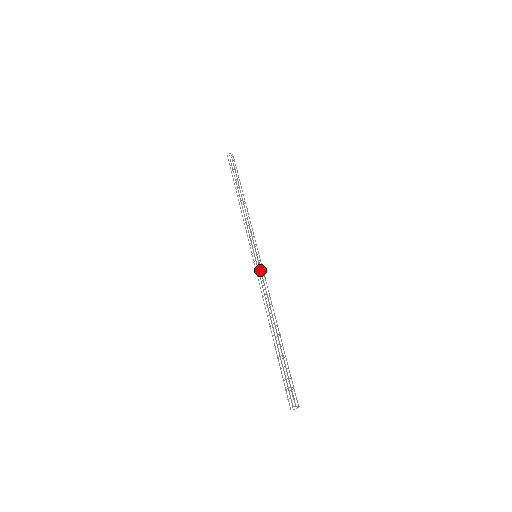
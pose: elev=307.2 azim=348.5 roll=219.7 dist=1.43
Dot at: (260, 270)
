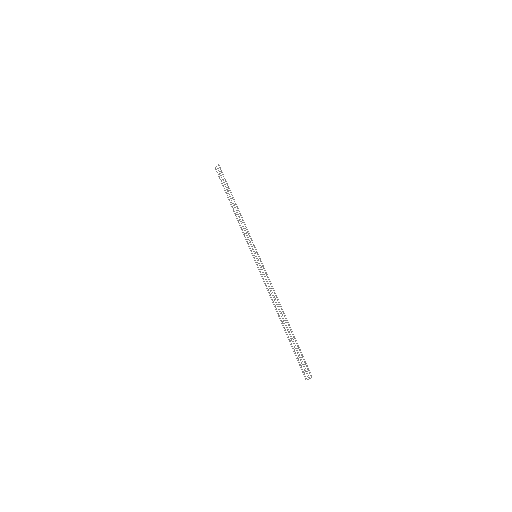
Dot at: occluded
